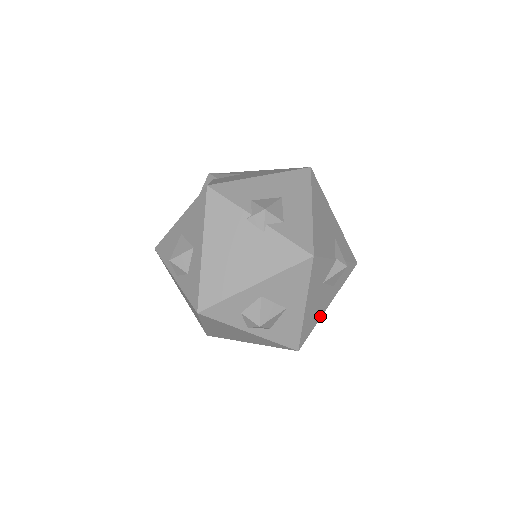
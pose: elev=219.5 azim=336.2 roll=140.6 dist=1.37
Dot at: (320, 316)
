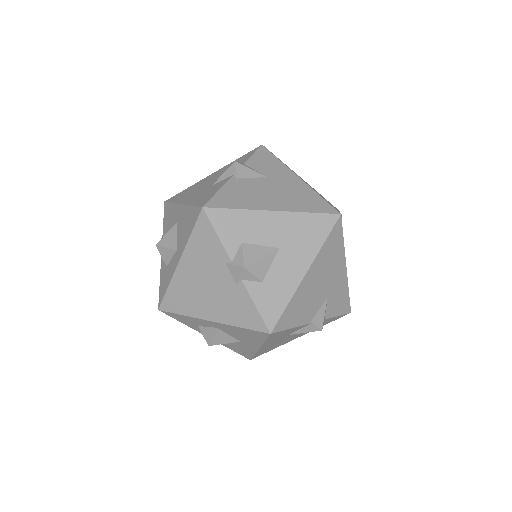
Dot at: (285, 343)
